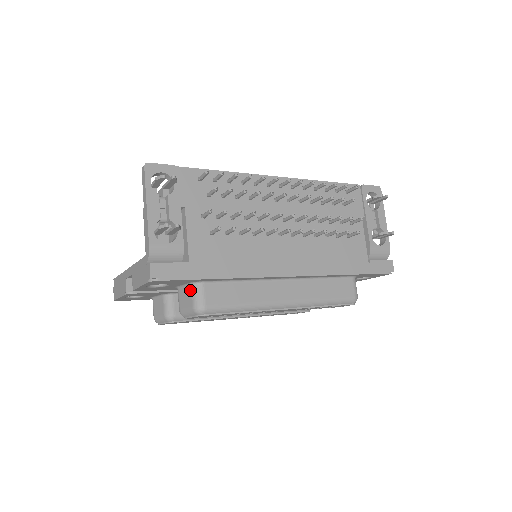
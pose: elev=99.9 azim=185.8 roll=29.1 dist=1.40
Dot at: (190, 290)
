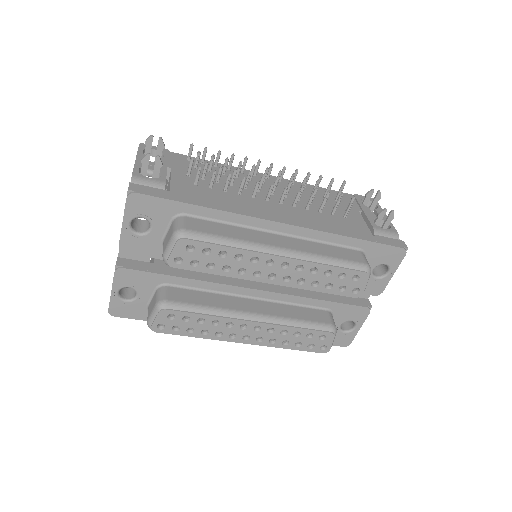
Dot at: (172, 225)
